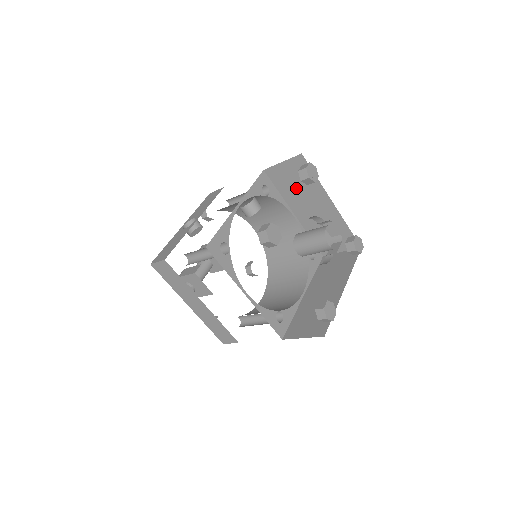
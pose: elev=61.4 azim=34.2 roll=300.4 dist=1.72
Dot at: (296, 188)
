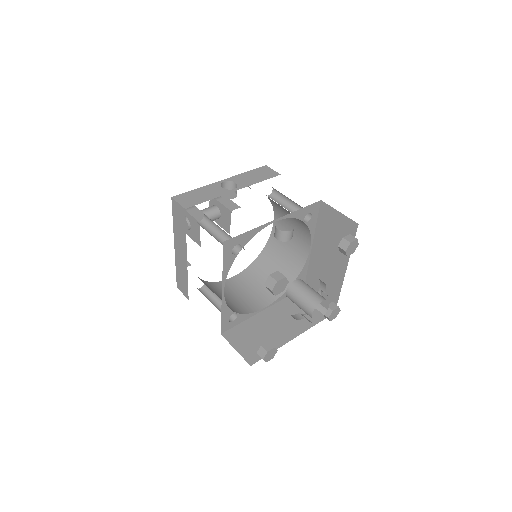
Dot at: (331, 236)
